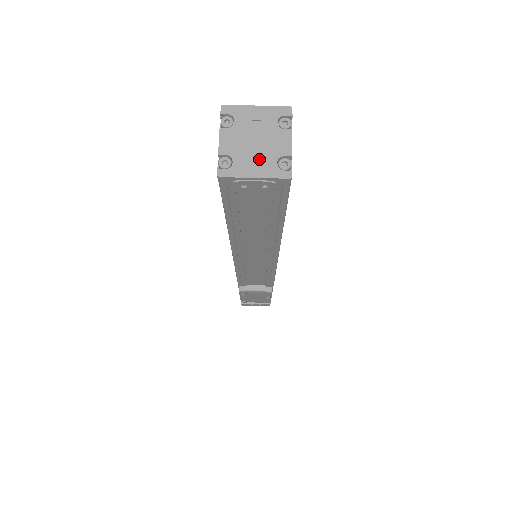
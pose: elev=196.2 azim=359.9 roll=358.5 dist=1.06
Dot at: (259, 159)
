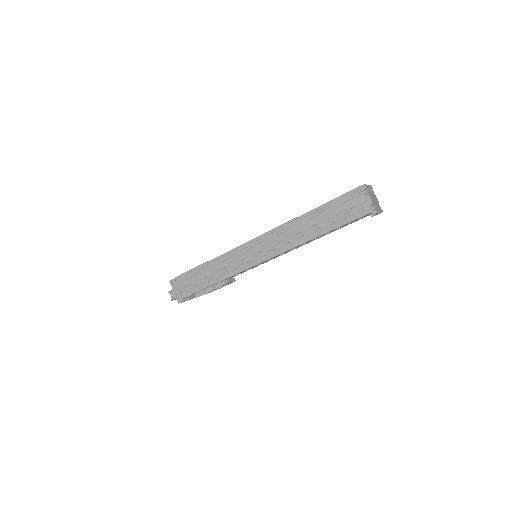
Dot at: (378, 205)
